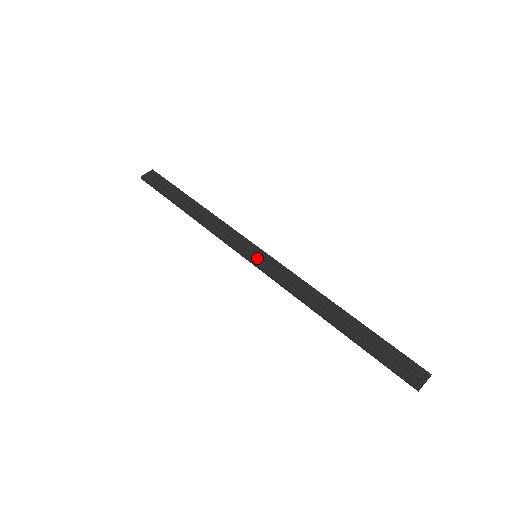
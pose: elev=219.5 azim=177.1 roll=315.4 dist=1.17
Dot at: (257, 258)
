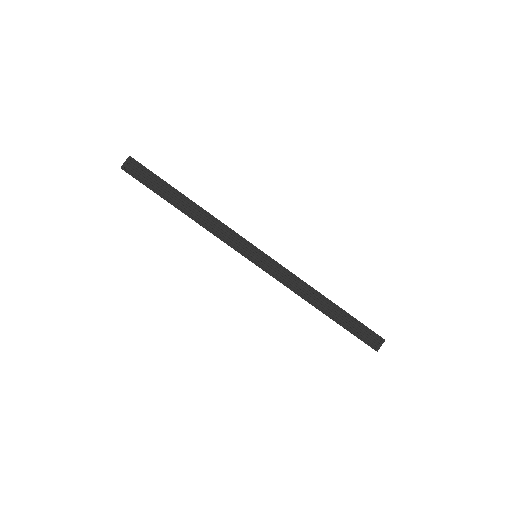
Dot at: (258, 259)
